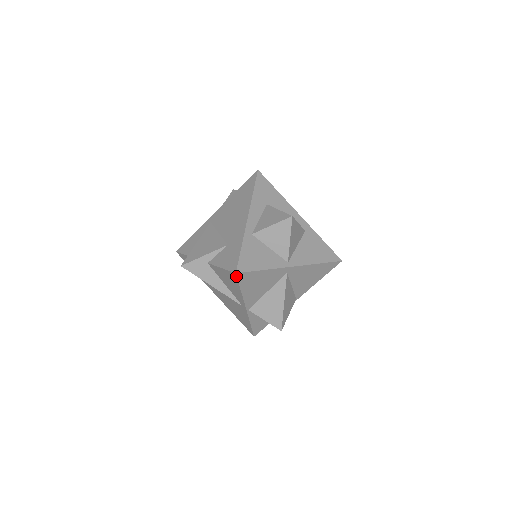
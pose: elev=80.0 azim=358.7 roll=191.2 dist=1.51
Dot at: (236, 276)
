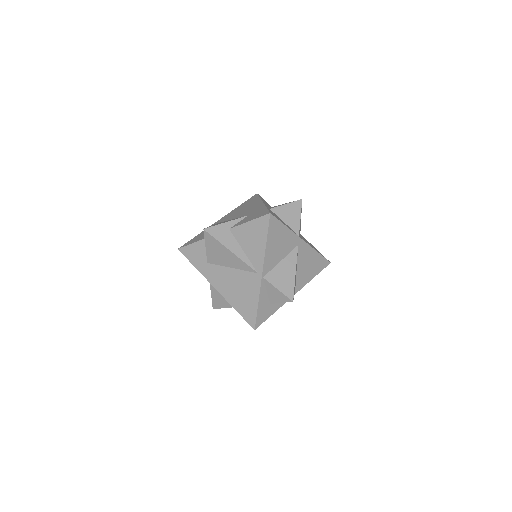
Dot at: (269, 218)
